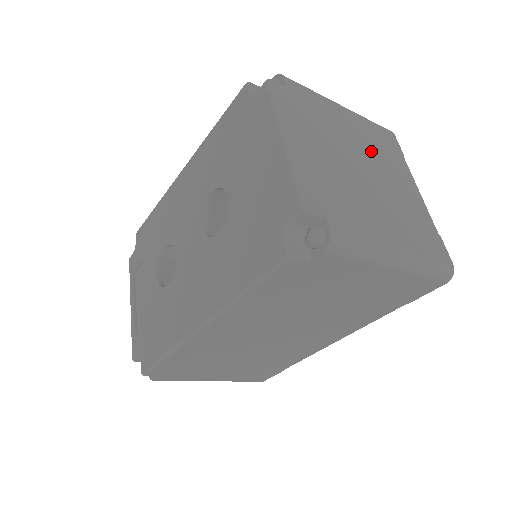
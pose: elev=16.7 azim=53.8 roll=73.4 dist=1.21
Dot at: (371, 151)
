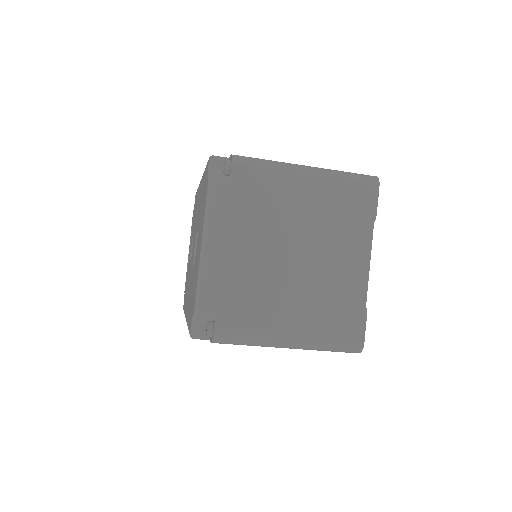
Dot at: (319, 227)
